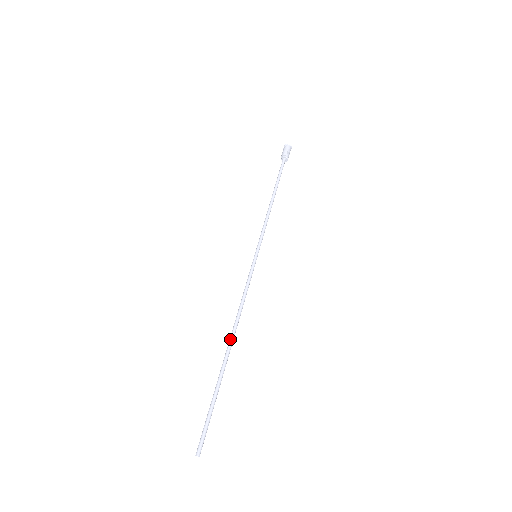
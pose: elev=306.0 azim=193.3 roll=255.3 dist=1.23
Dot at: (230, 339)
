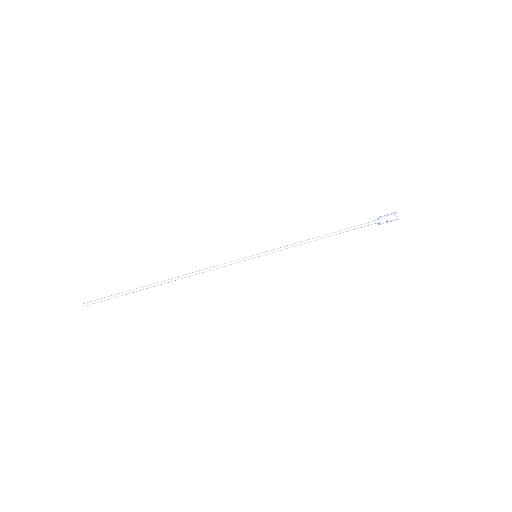
Dot at: (173, 279)
